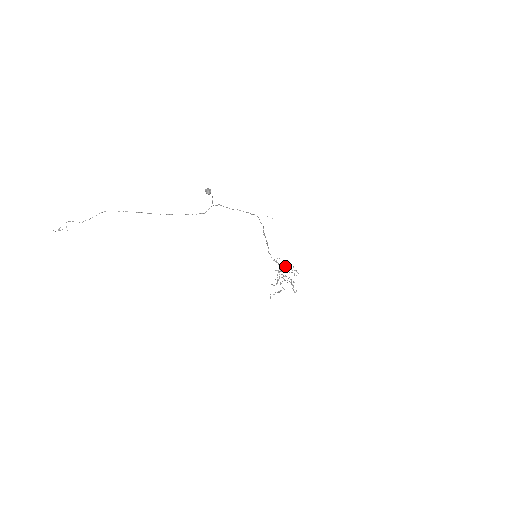
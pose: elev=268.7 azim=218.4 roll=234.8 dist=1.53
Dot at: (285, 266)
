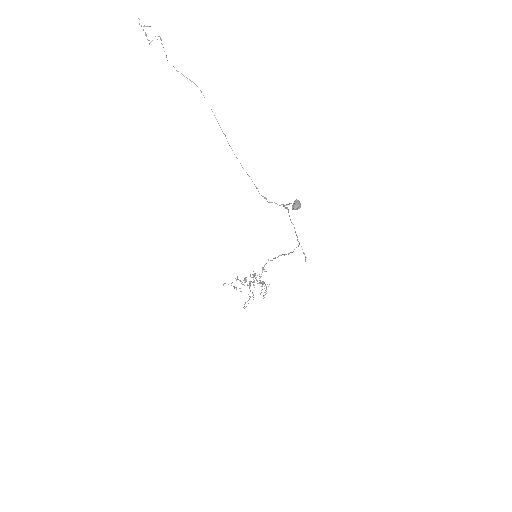
Dot at: occluded
